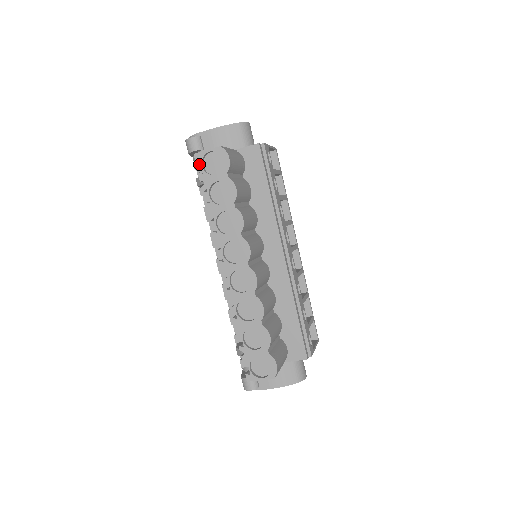
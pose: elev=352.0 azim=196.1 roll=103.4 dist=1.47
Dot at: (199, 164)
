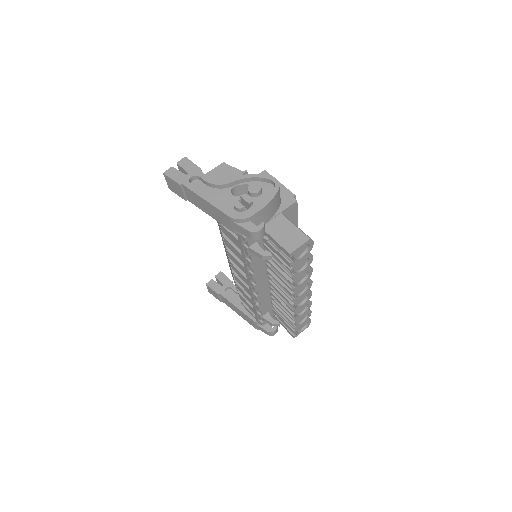
Dot at: occluded
